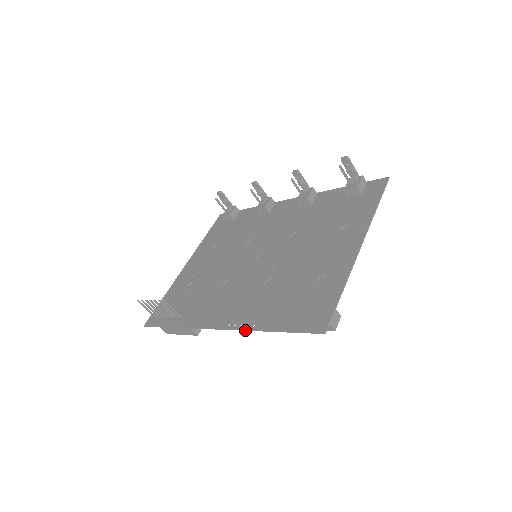
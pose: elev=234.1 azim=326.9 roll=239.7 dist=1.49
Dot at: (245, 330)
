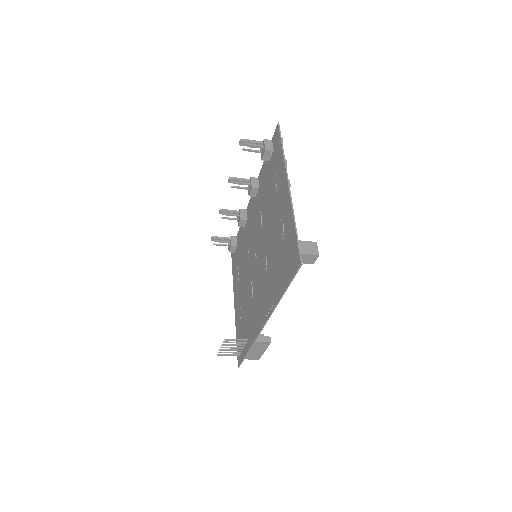
Dot at: occluded
